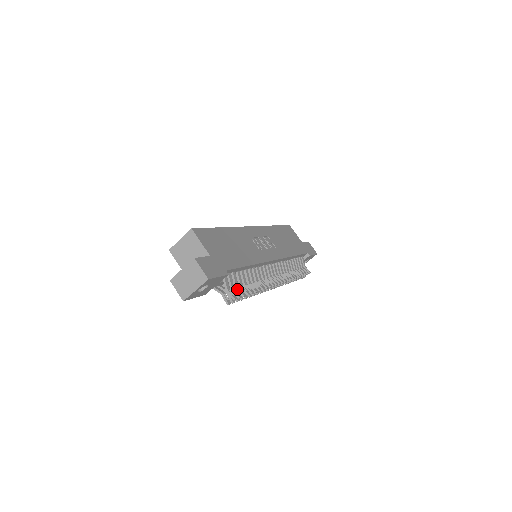
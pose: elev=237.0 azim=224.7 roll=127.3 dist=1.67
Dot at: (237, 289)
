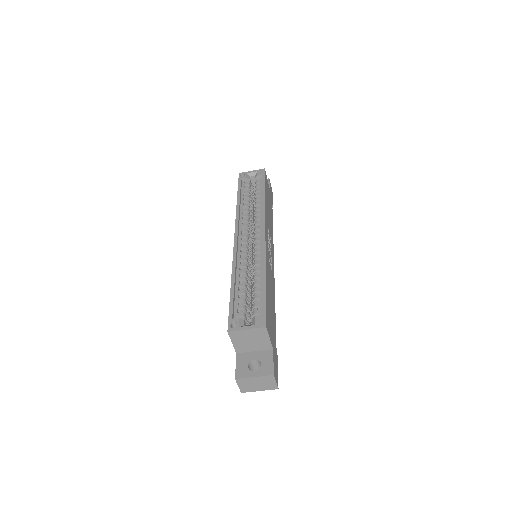
Dot at: occluded
